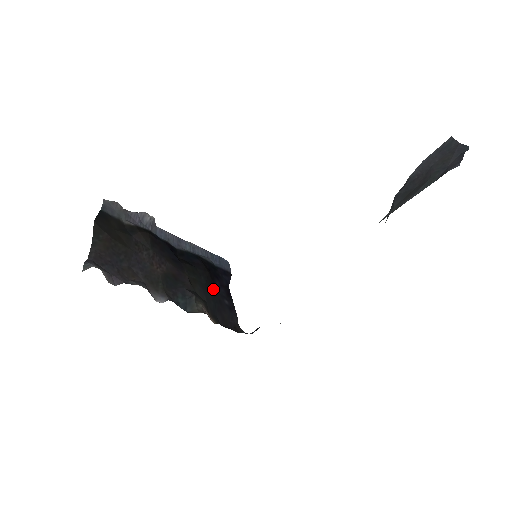
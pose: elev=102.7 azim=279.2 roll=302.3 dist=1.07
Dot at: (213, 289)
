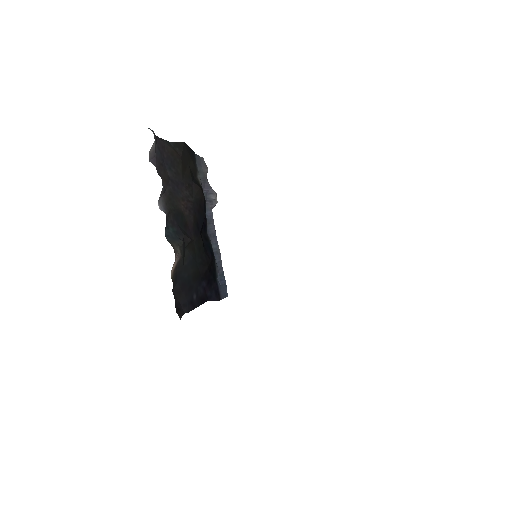
Dot at: (197, 277)
